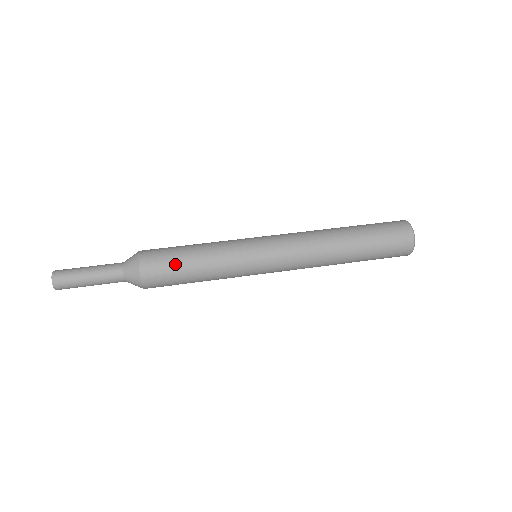
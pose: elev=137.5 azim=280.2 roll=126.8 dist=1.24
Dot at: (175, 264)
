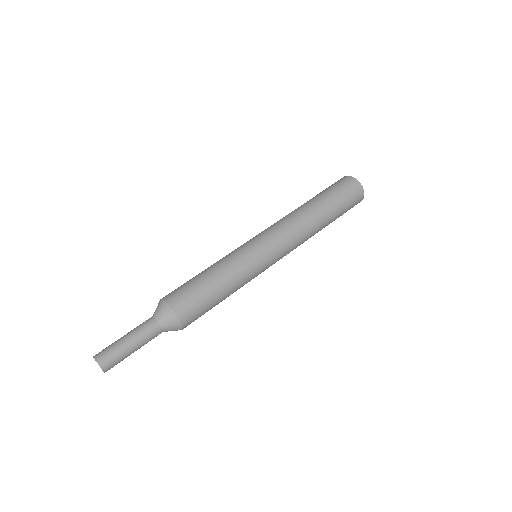
Dot at: (198, 289)
